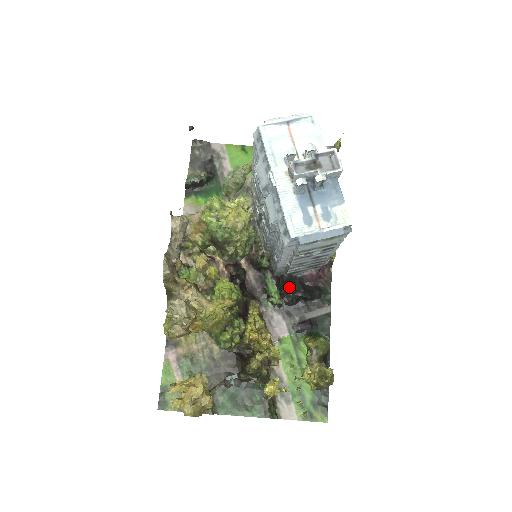
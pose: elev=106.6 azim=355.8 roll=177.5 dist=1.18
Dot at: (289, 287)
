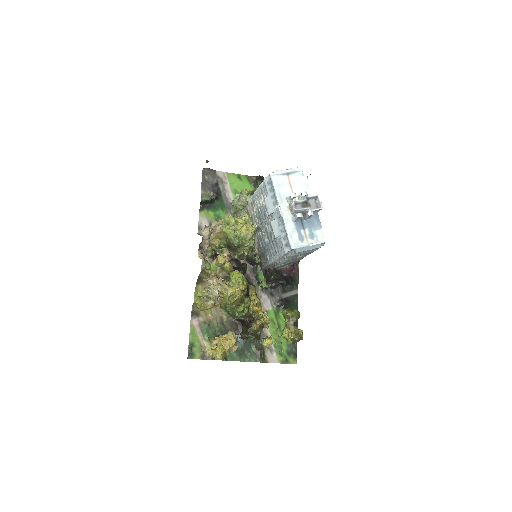
Dot at: (275, 277)
